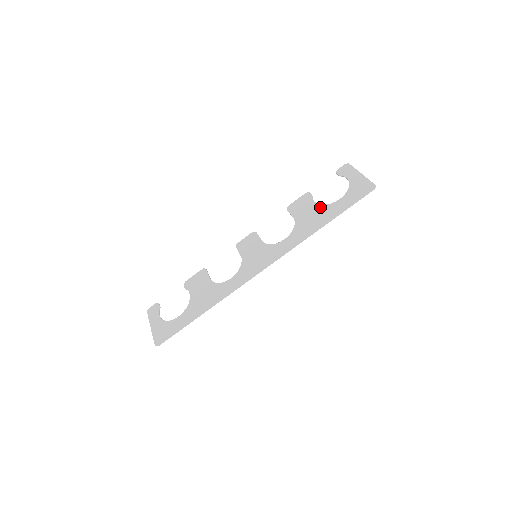
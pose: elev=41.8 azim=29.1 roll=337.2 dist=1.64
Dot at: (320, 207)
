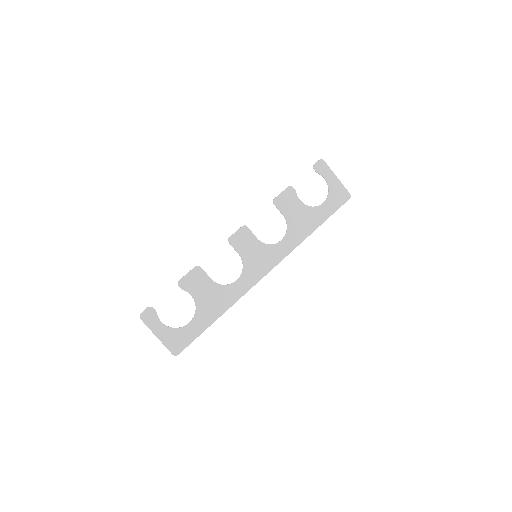
Dot at: (307, 209)
